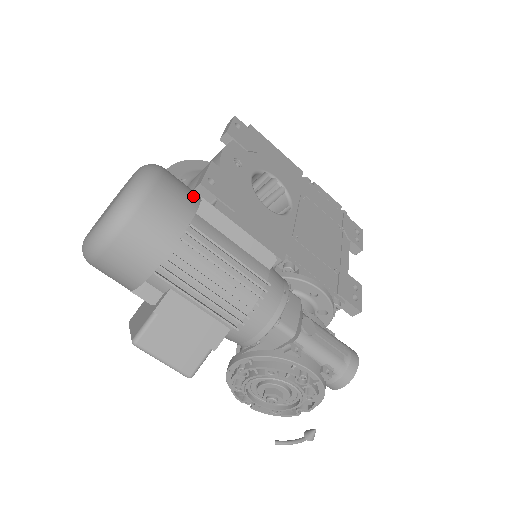
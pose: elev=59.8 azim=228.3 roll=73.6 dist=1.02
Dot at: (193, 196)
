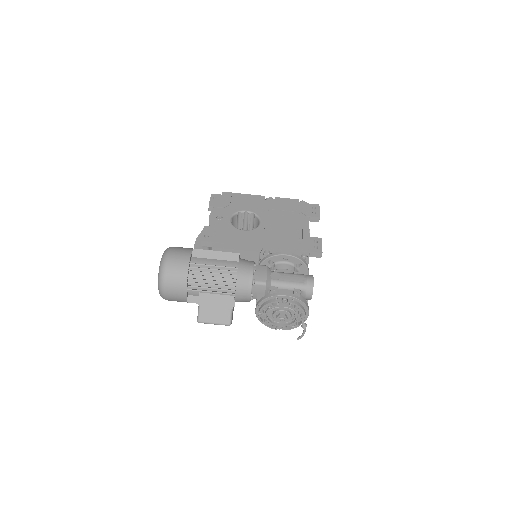
Dot at: (188, 251)
